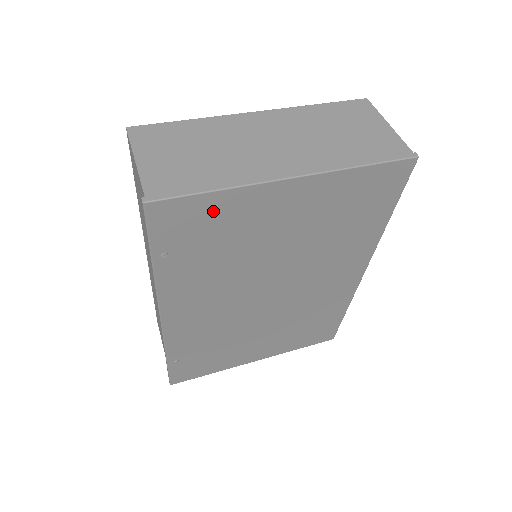
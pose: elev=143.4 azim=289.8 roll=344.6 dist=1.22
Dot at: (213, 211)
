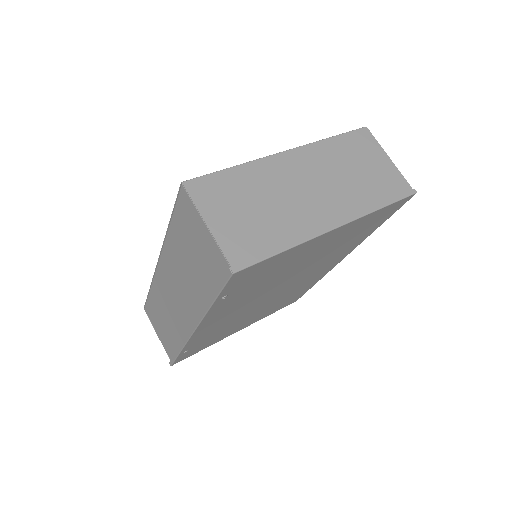
Dot at: (274, 262)
